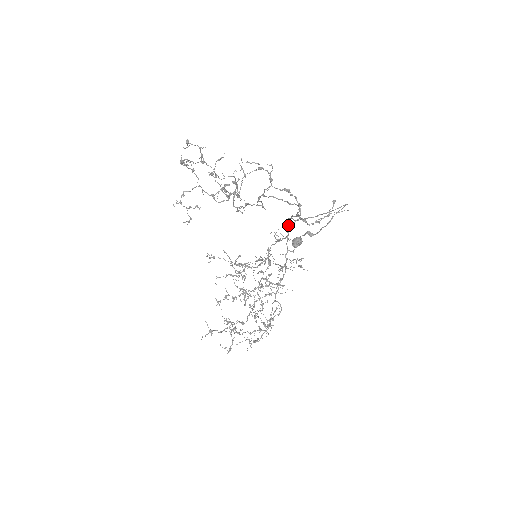
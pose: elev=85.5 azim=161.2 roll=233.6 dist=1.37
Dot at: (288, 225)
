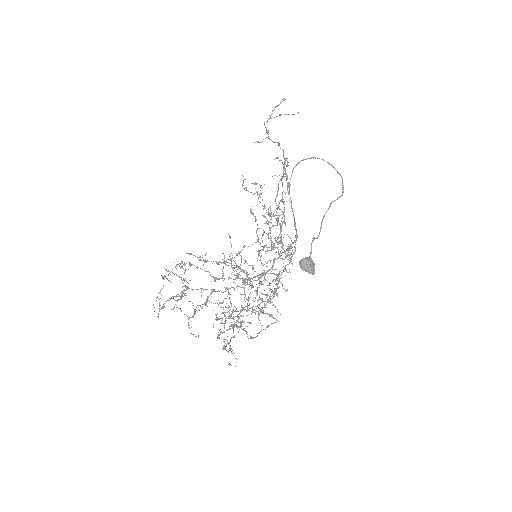
Dot at: occluded
